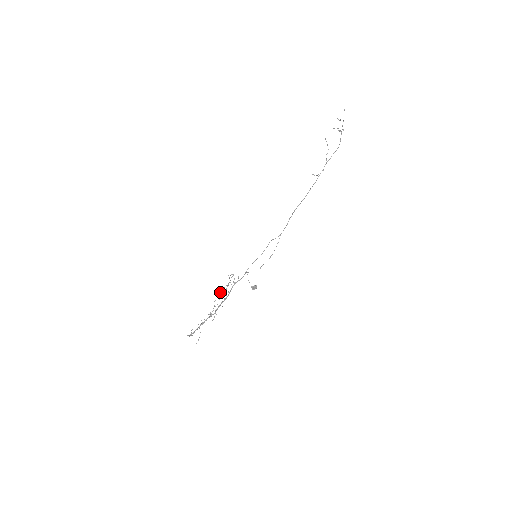
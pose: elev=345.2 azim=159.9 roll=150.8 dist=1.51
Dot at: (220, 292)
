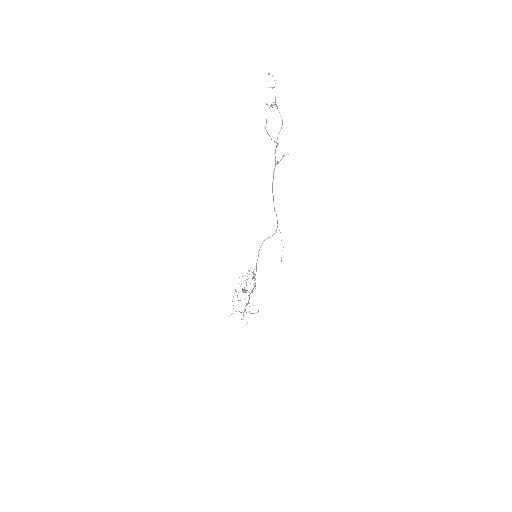
Dot at: (235, 289)
